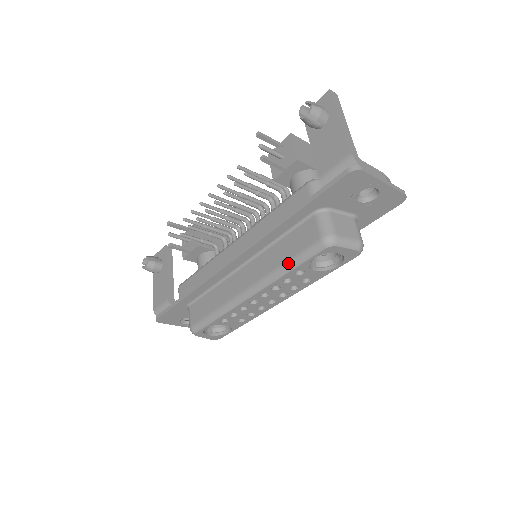
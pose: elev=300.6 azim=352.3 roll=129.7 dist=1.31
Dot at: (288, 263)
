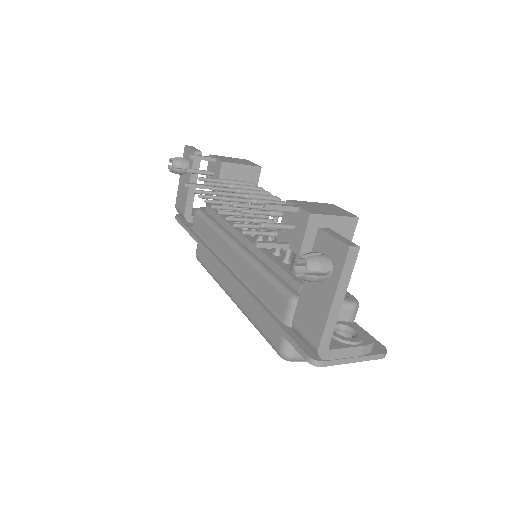
Dot at: (256, 327)
